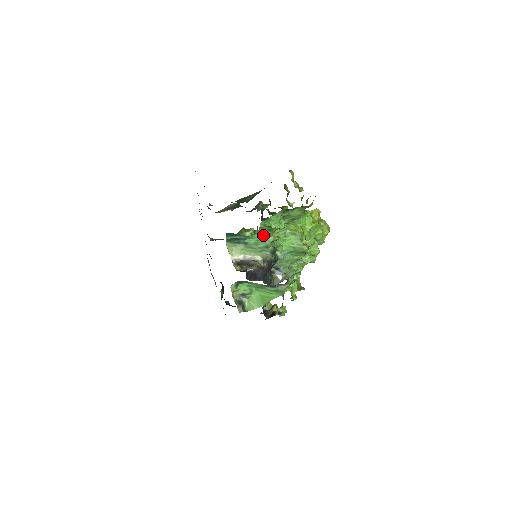
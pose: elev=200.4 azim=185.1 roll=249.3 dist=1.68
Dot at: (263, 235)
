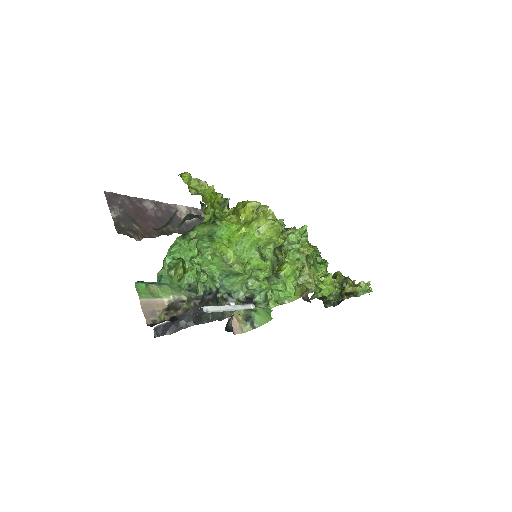
Dot at: (168, 275)
